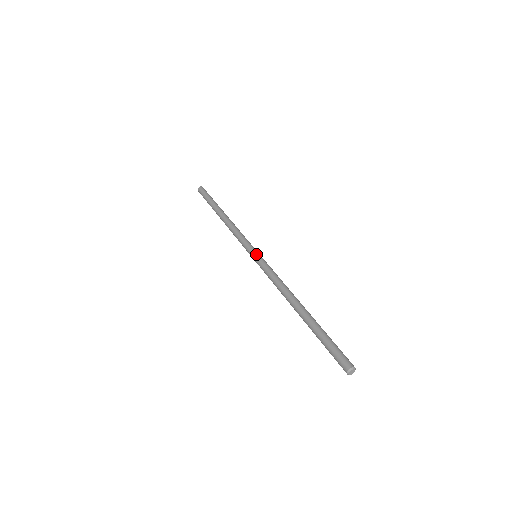
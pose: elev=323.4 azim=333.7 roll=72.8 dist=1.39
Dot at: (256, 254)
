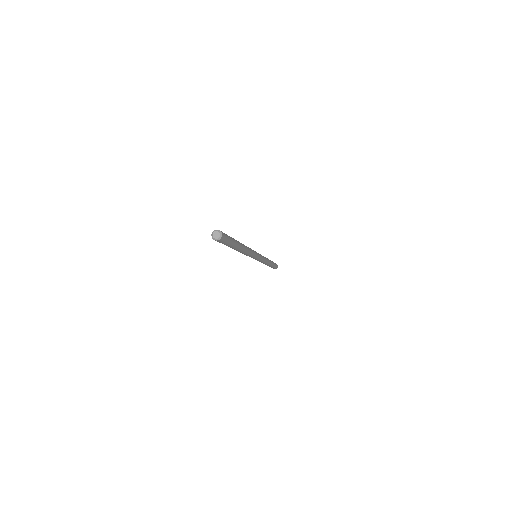
Dot at: occluded
